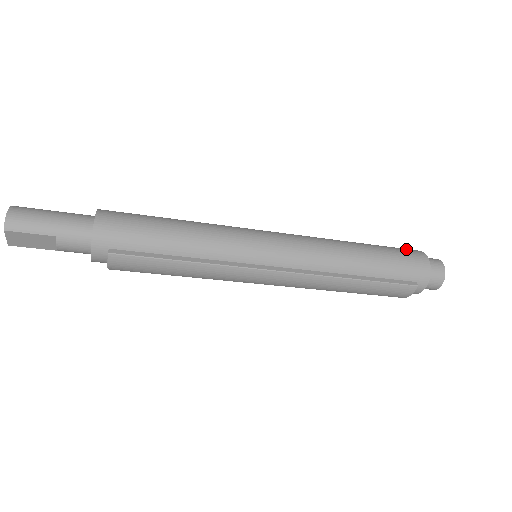
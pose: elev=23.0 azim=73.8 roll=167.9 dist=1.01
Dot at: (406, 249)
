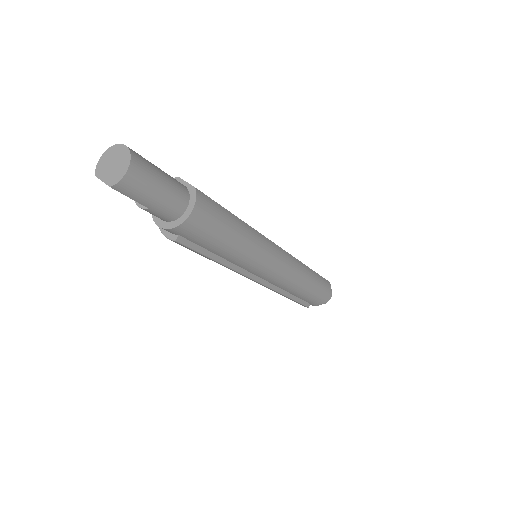
Dot at: (327, 284)
